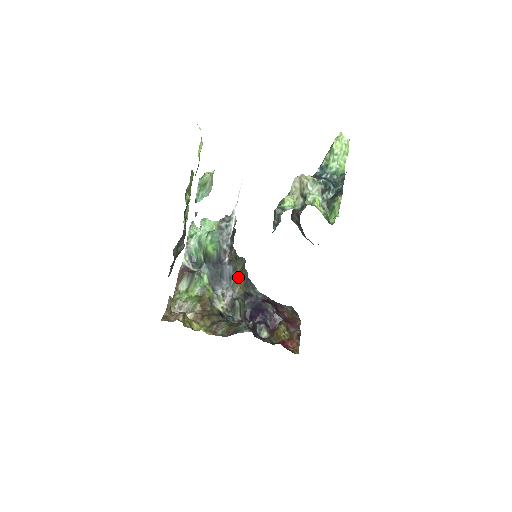
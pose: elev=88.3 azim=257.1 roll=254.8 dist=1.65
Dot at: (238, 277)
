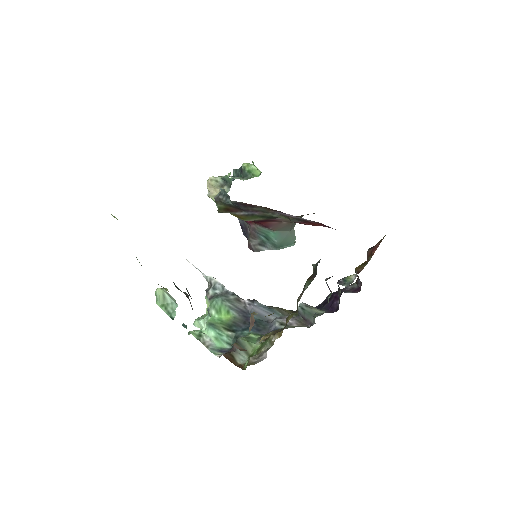
Dot at: (277, 308)
